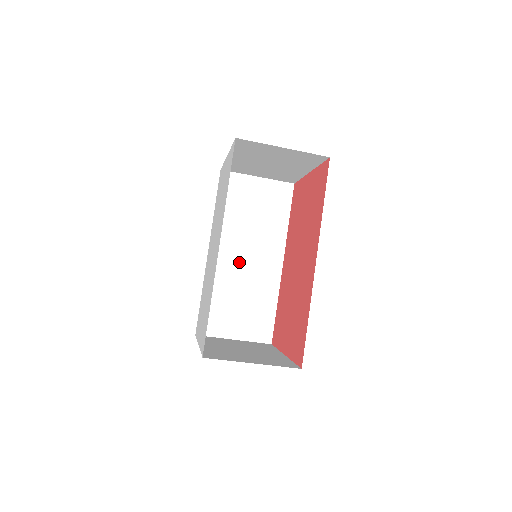
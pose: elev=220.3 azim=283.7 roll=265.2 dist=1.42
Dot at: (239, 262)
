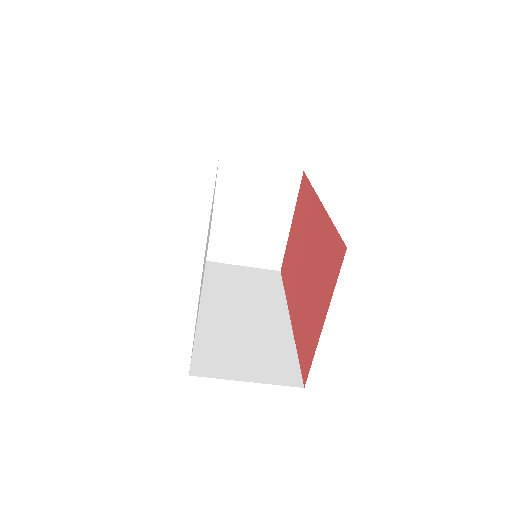
Dot at: (237, 315)
